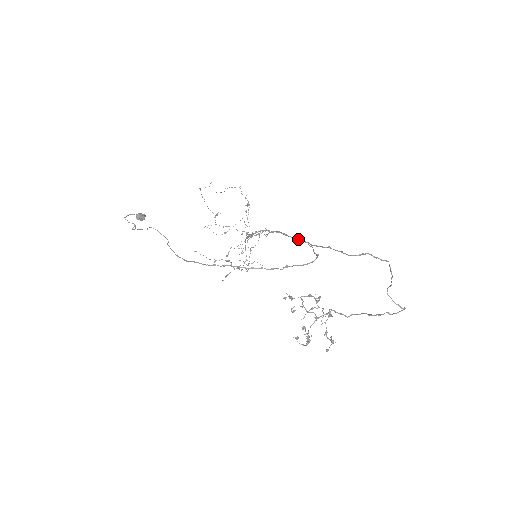
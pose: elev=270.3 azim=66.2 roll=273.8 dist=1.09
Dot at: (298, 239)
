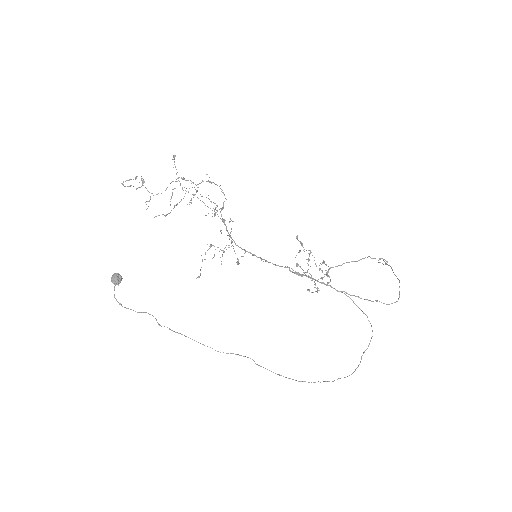
Dot at: occluded
